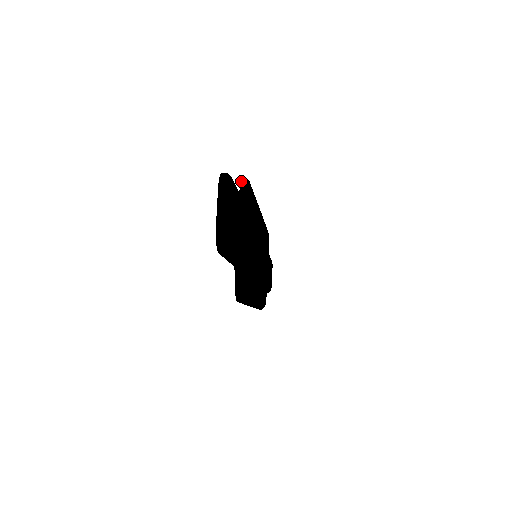
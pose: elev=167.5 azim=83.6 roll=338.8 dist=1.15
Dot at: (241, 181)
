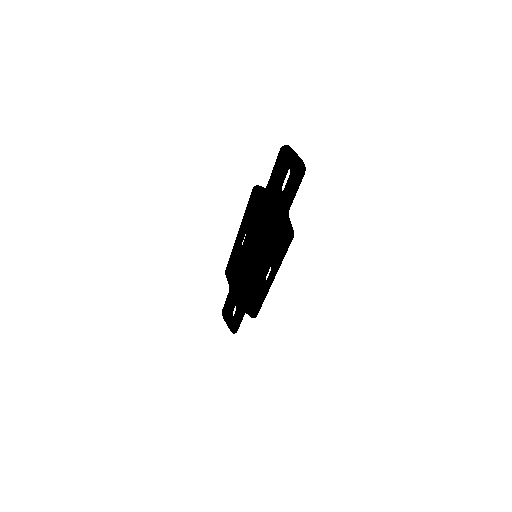
Dot at: (257, 185)
